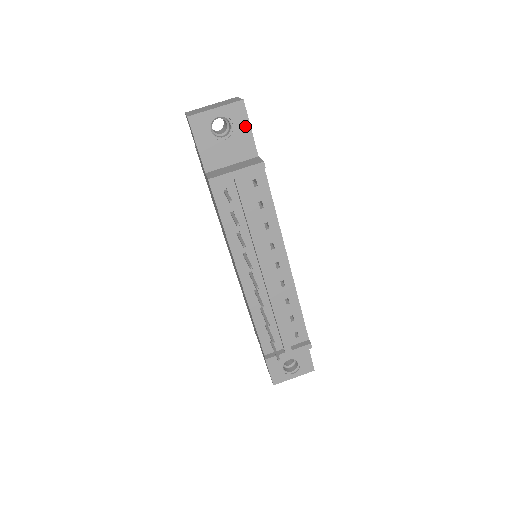
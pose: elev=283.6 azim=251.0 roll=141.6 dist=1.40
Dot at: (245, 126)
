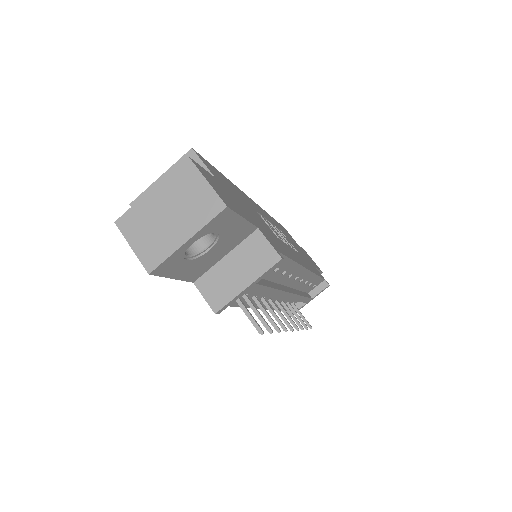
Dot at: (235, 222)
